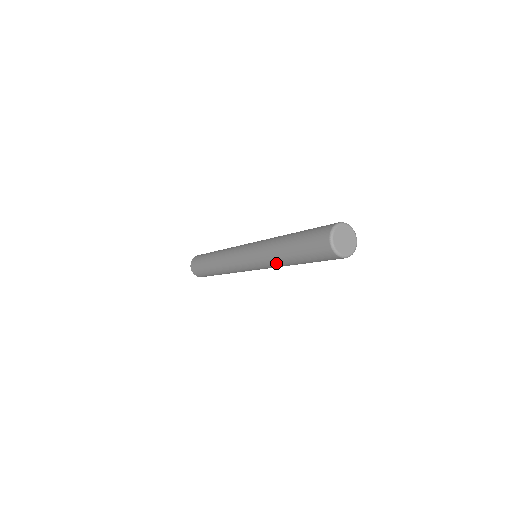
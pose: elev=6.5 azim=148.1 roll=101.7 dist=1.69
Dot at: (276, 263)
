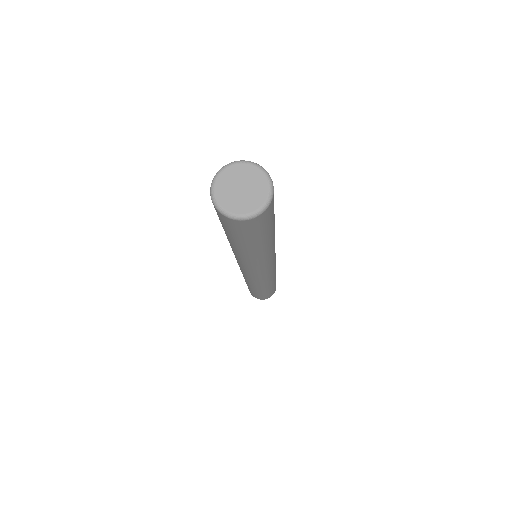
Dot at: (262, 259)
